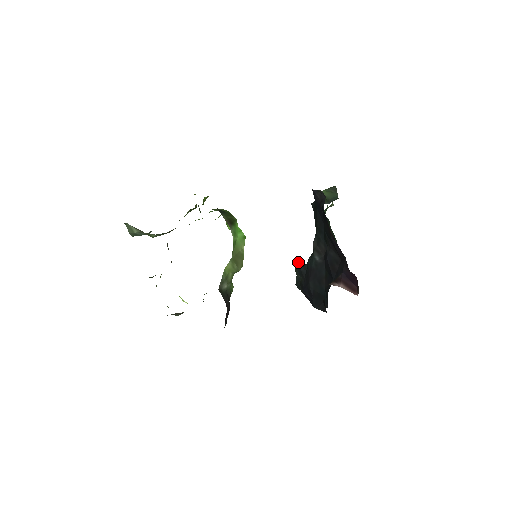
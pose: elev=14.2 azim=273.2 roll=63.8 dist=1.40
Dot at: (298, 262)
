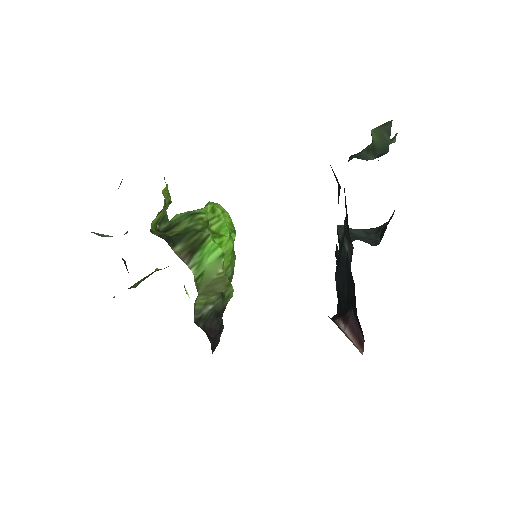
Dot at: (340, 225)
